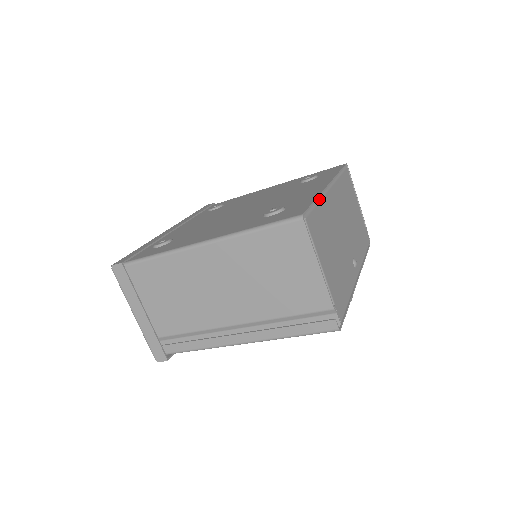
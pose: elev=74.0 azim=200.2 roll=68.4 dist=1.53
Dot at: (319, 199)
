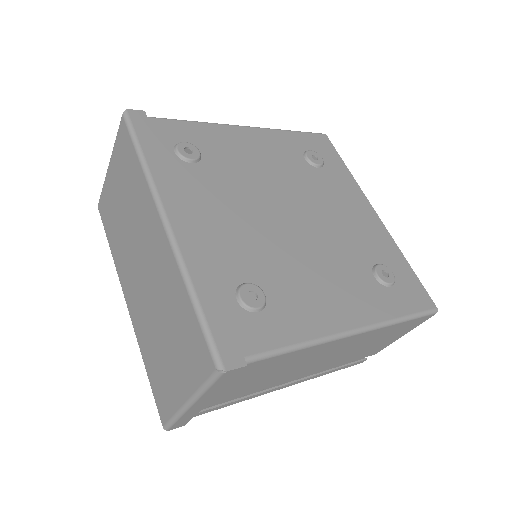
Dot at: (399, 254)
